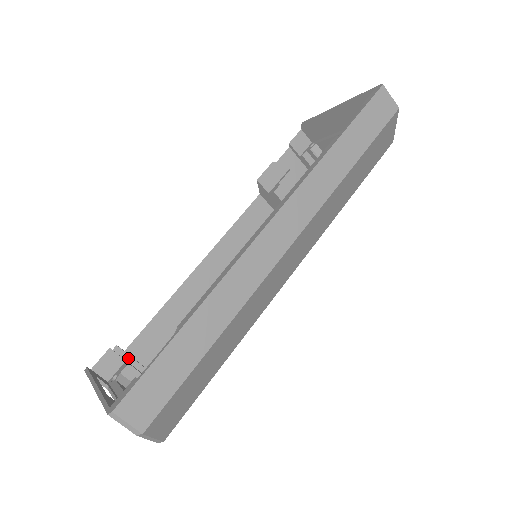
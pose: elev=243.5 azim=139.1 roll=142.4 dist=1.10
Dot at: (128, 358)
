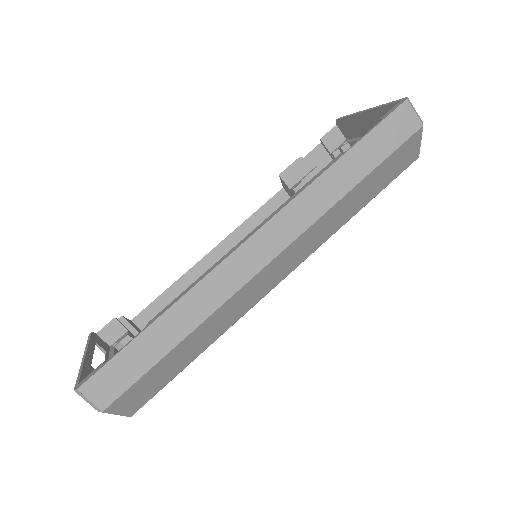
Dot at: (131, 328)
